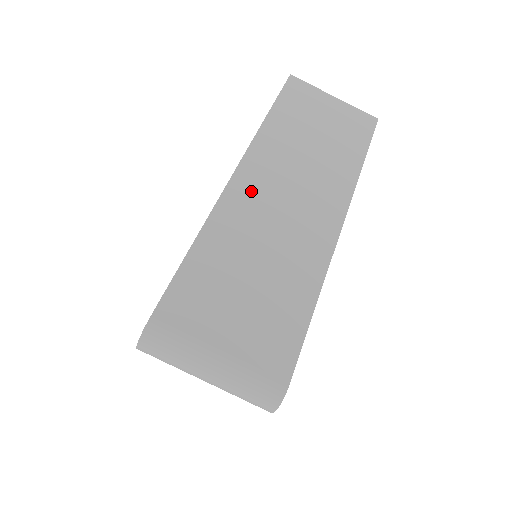
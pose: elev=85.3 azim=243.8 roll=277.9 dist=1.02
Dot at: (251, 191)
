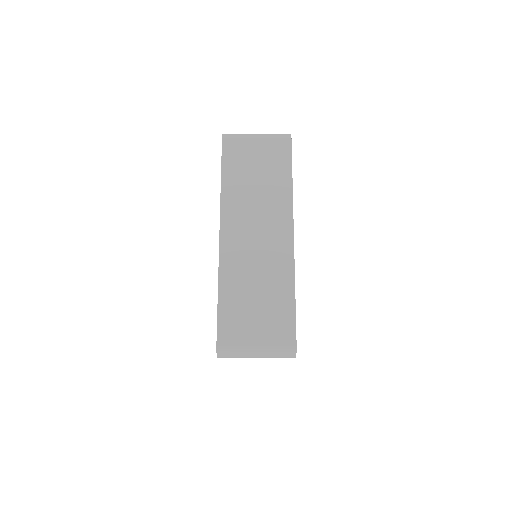
Dot at: (234, 243)
